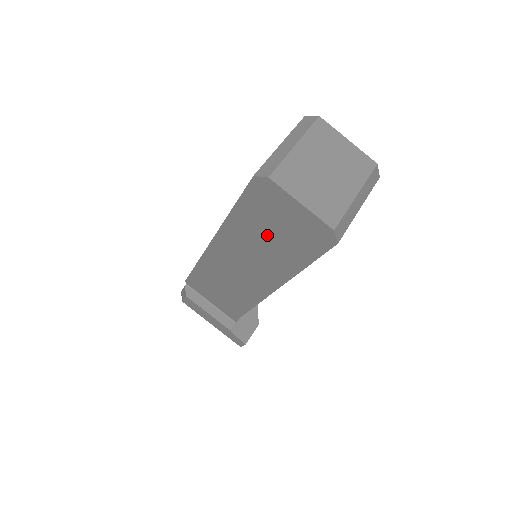
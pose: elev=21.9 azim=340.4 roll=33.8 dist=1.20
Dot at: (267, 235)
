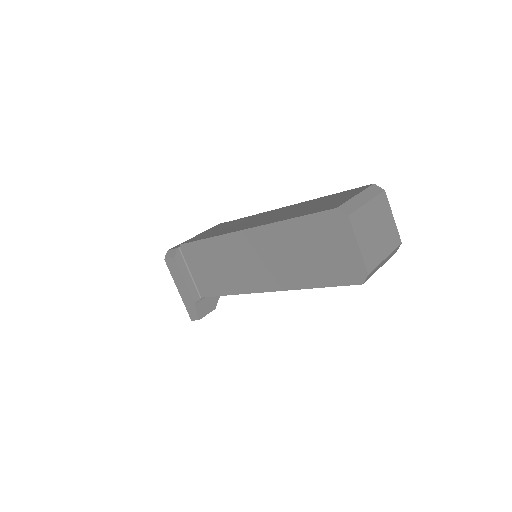
Dot at: (306, 250)
